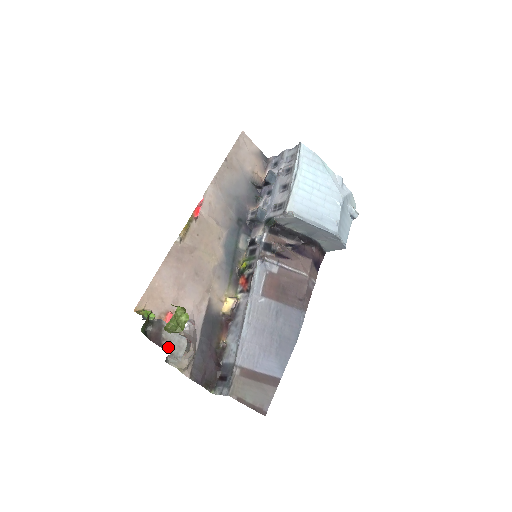
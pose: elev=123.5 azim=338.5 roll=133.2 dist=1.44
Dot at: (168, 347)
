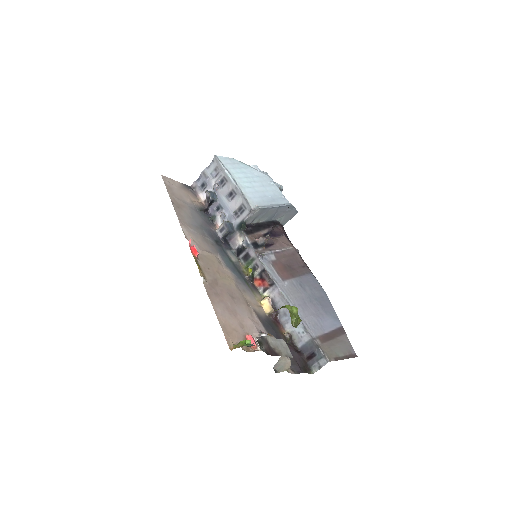
Dot at: (281, 353)
